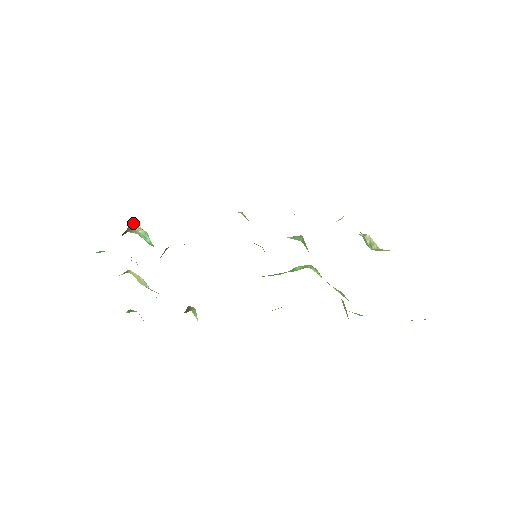
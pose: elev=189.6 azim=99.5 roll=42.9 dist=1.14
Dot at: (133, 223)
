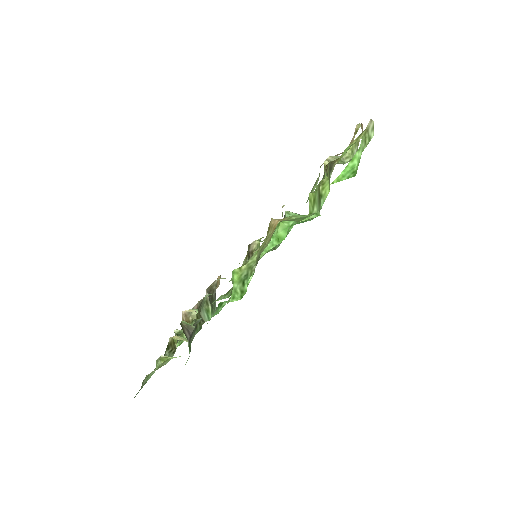
Dot at: (188, 311)
